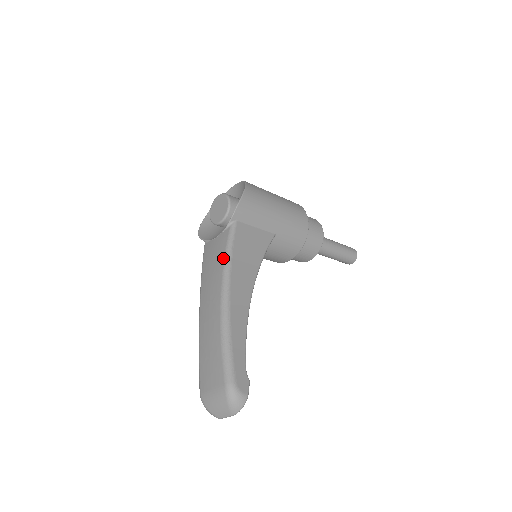
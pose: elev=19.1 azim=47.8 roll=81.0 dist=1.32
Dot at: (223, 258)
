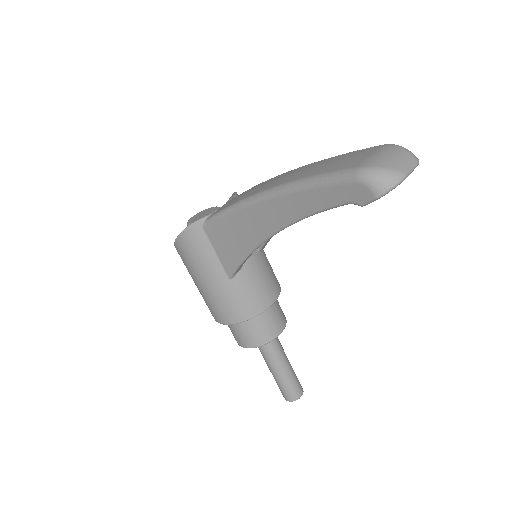
Dot at: occluded
